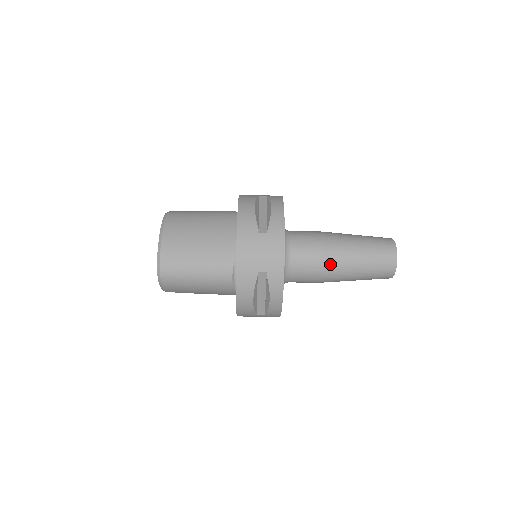
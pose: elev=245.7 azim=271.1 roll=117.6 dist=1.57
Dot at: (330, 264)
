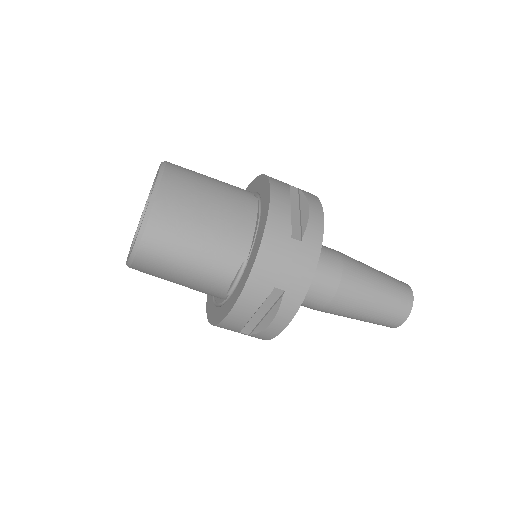
Dot at: (344, 296)
